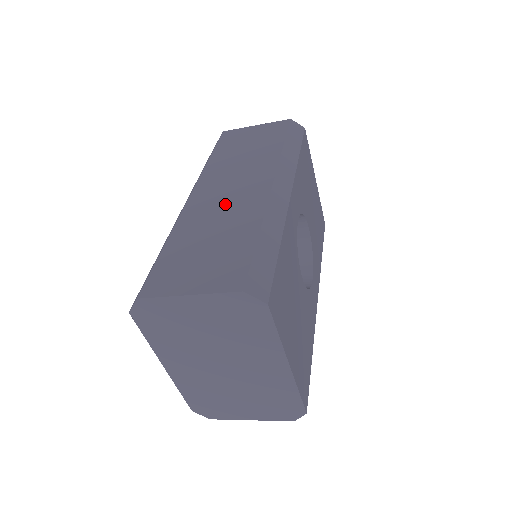
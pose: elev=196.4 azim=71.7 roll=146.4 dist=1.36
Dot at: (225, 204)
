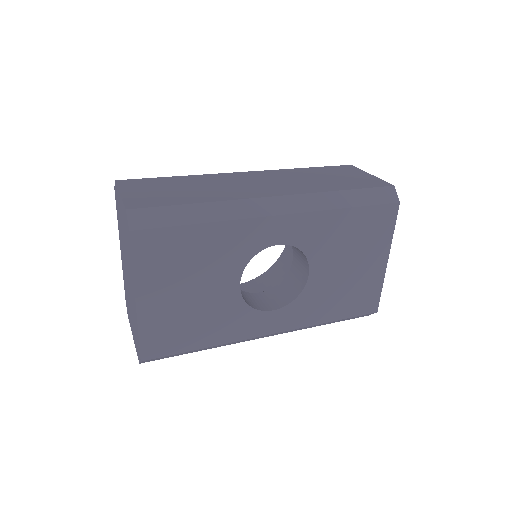
Dot at: (236, 185)
